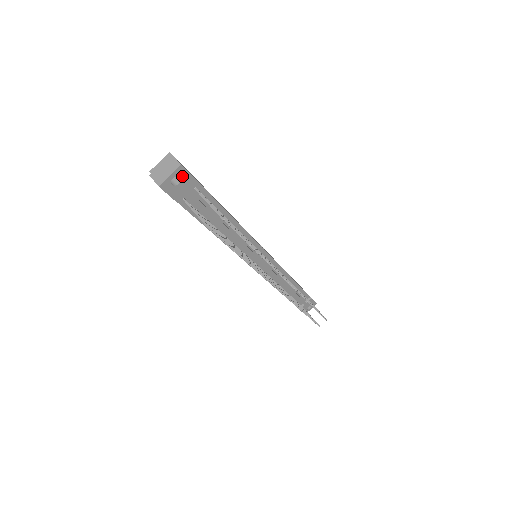
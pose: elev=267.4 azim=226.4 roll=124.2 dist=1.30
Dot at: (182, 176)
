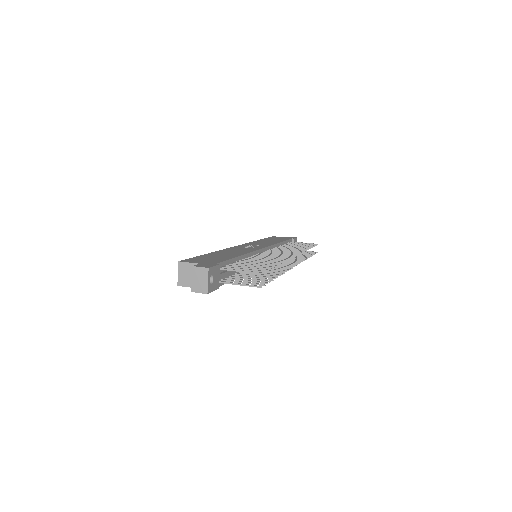
Dot at: (212, 273)
